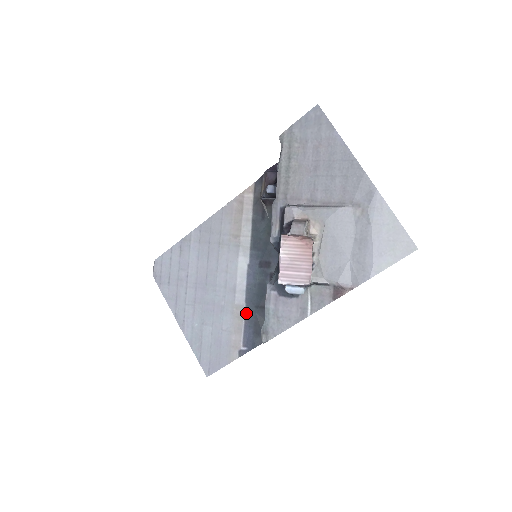
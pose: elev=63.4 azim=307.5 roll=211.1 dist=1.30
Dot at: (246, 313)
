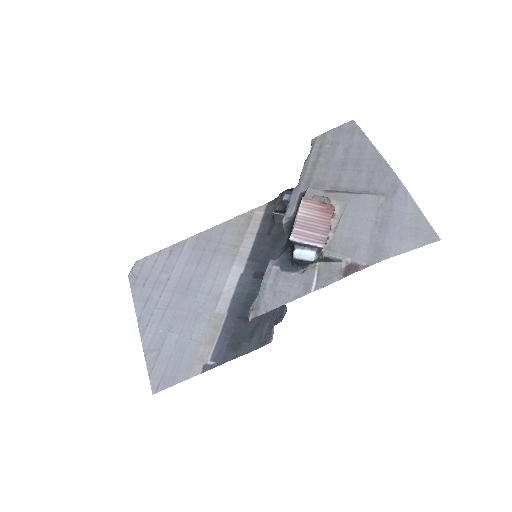
Dot at: (225, 323)
